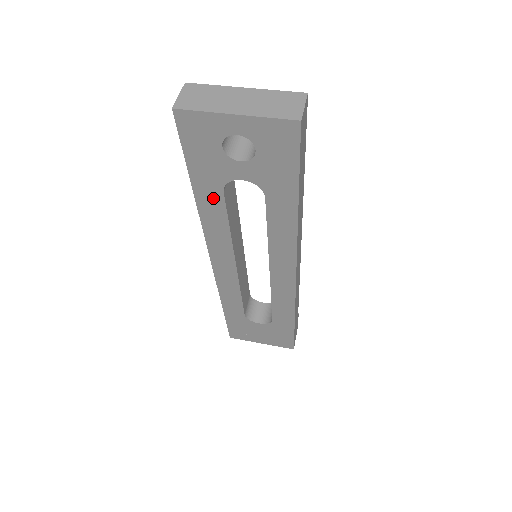
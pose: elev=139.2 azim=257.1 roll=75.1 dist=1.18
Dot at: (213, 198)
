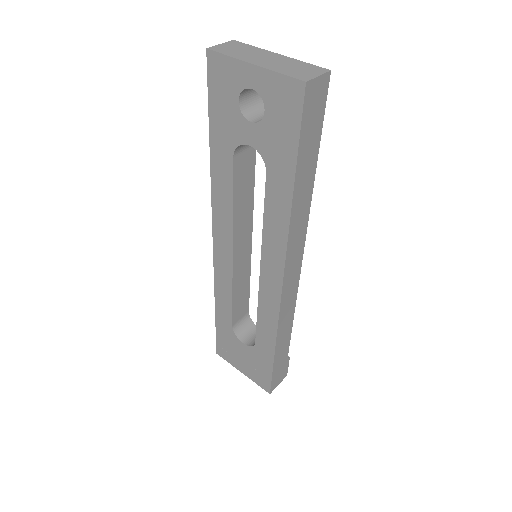
Dot at: (224, 162)
